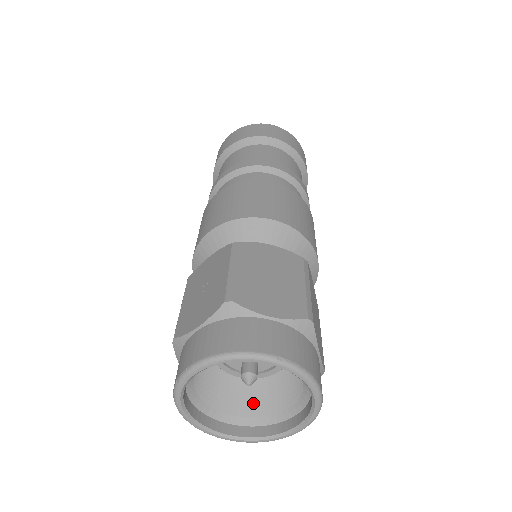
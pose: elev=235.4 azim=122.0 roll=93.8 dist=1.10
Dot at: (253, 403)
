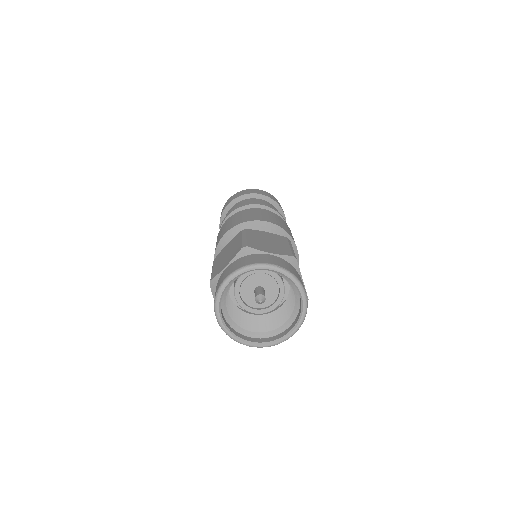
Dot at: (264, 327)
